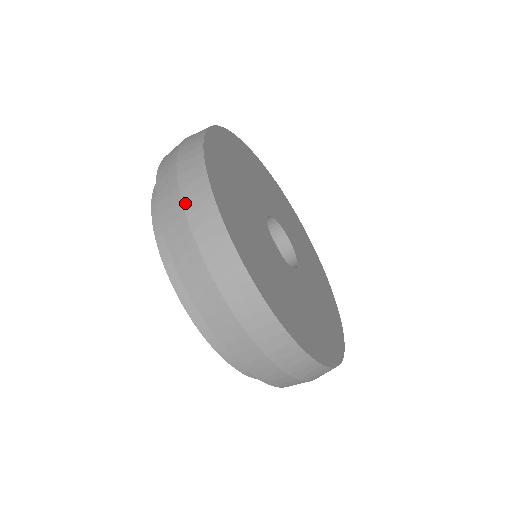
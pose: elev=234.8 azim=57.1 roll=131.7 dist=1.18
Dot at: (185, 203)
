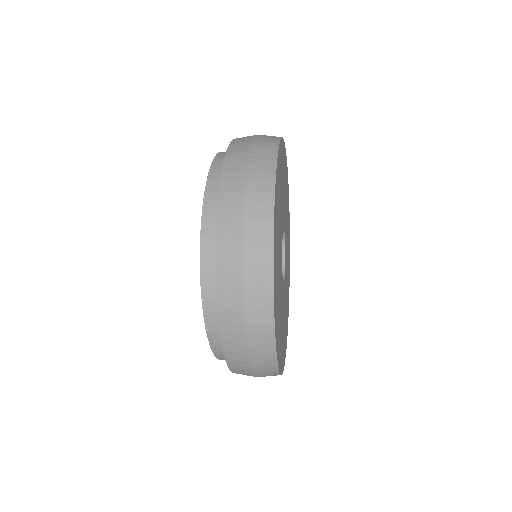
Dot at: (253, 364)
